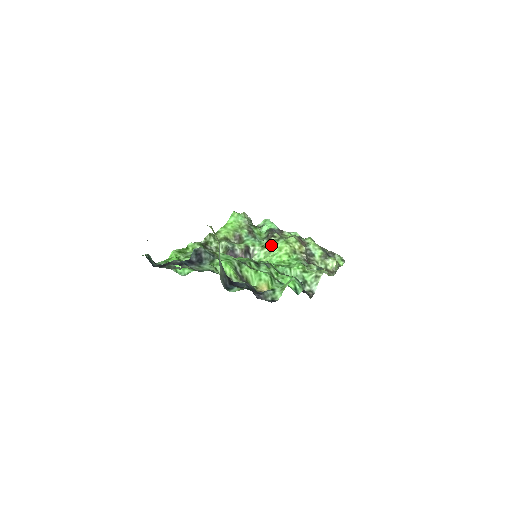
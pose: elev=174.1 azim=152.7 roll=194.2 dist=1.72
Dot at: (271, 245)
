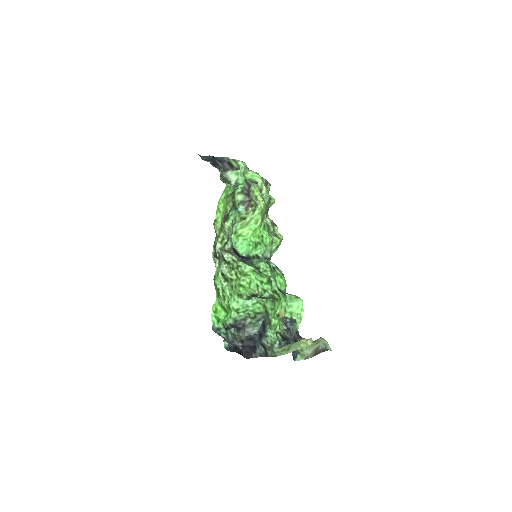
Dot at: (250, 218)
